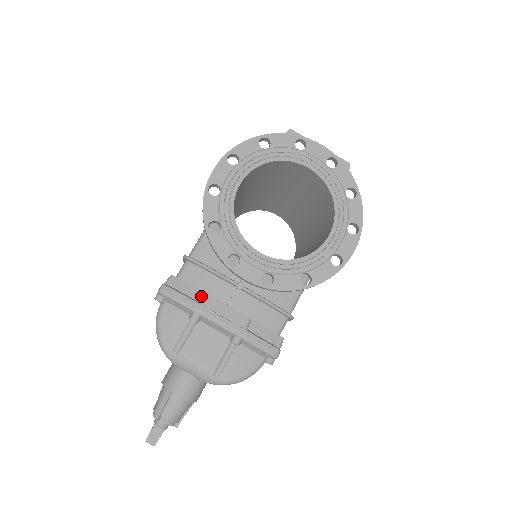
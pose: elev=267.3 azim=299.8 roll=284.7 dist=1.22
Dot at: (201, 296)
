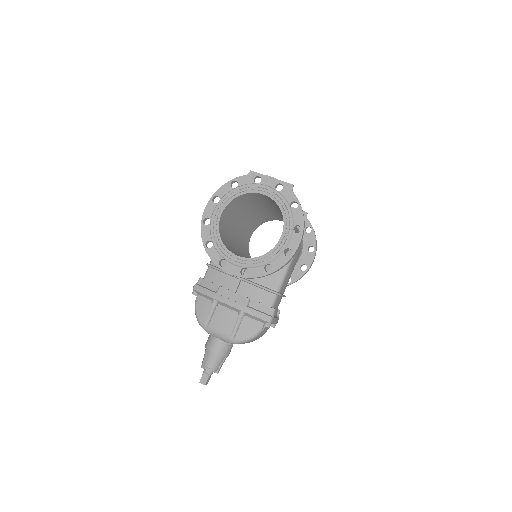
Dot at: (217, 288)
